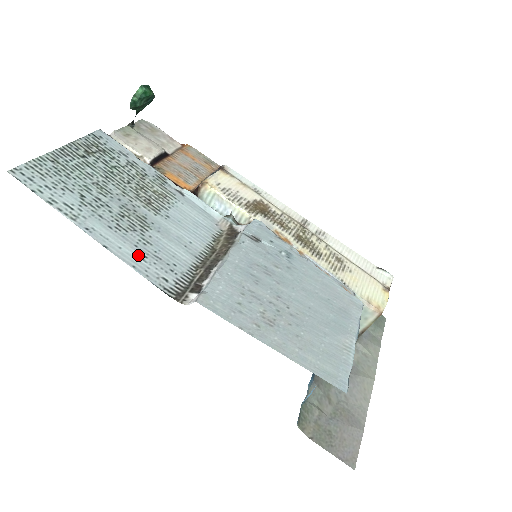
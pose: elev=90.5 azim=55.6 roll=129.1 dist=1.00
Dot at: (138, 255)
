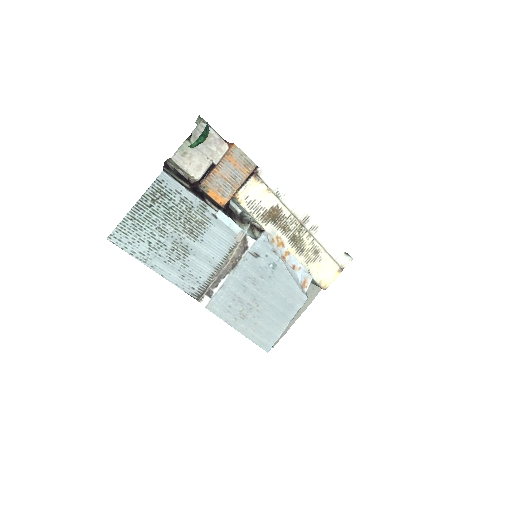
Dot at: (180, 276)
